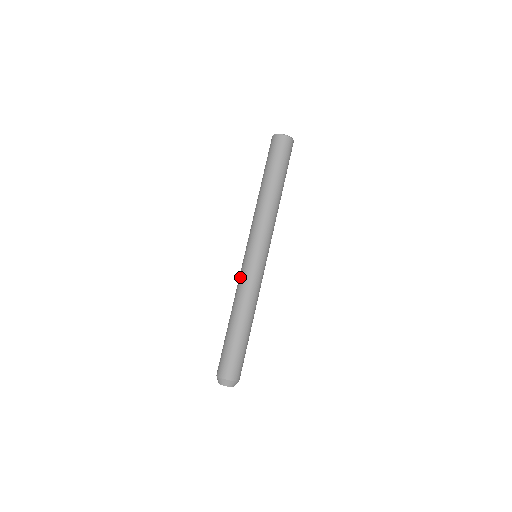
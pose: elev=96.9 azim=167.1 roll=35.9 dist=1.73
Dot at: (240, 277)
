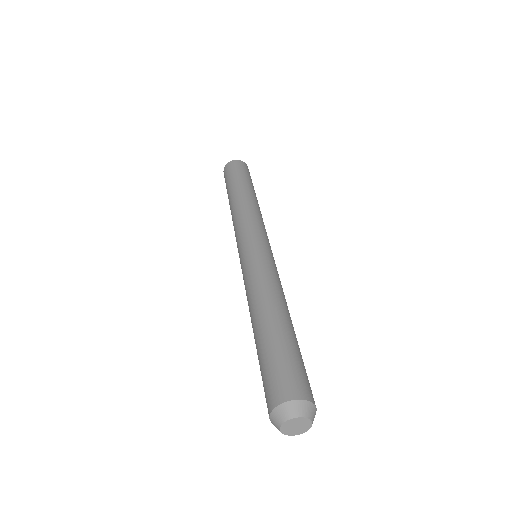
Dot at: (256, 266)
